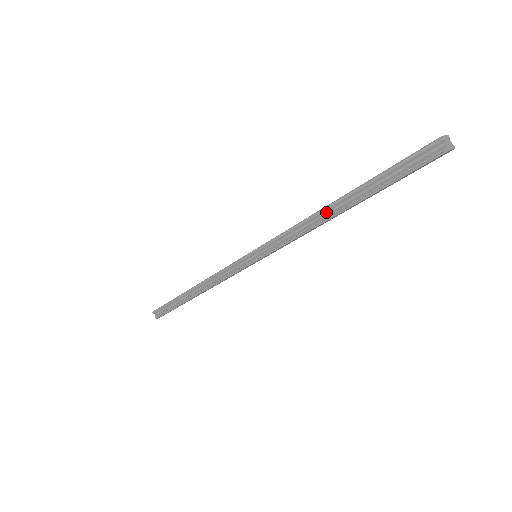
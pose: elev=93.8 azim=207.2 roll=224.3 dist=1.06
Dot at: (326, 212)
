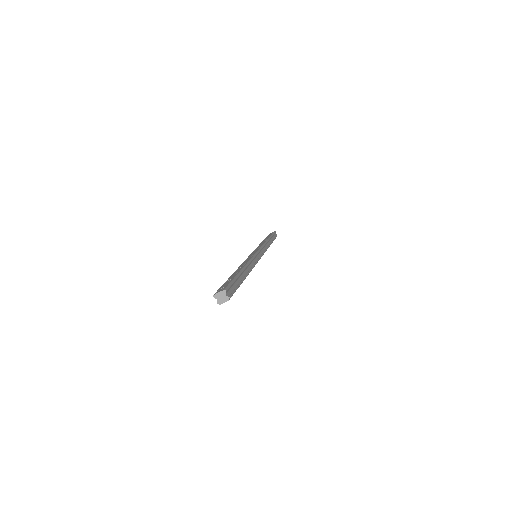
Dot at: occluded
